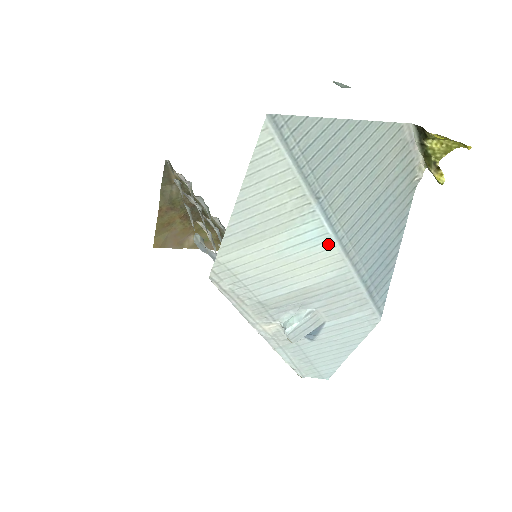
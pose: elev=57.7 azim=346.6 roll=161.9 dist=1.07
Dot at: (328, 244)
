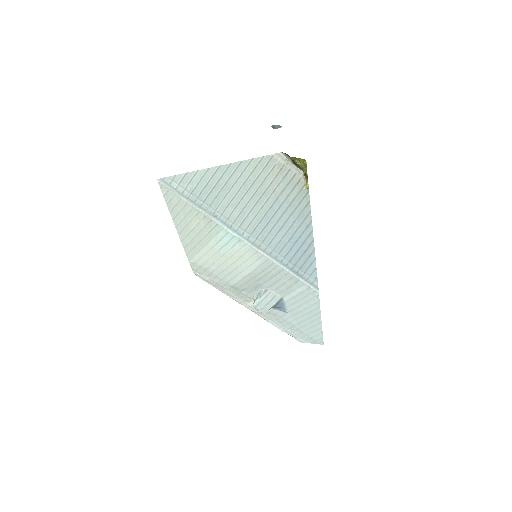
Dot at: (241, 243)
